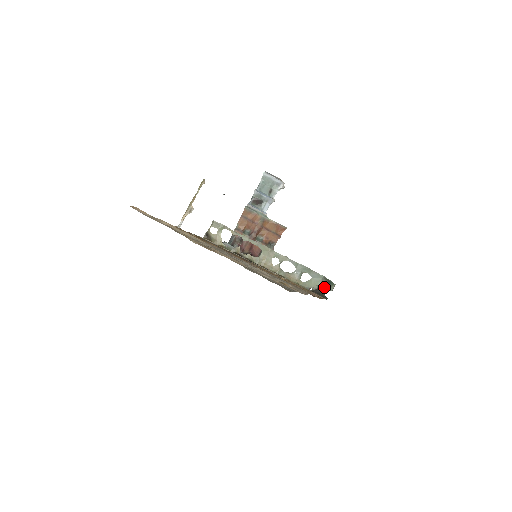
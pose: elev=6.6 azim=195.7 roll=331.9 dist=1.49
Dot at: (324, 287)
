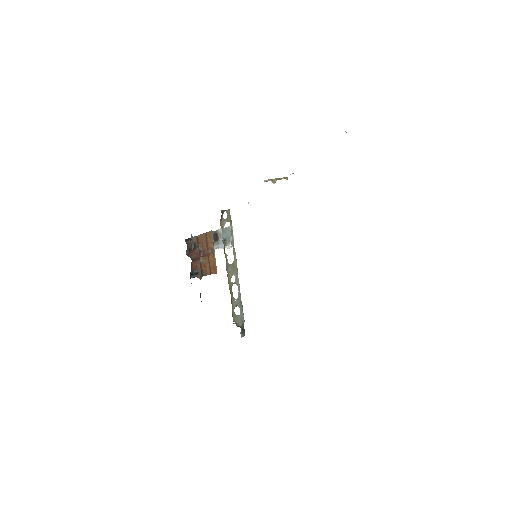
Dot at: (241, 330)
